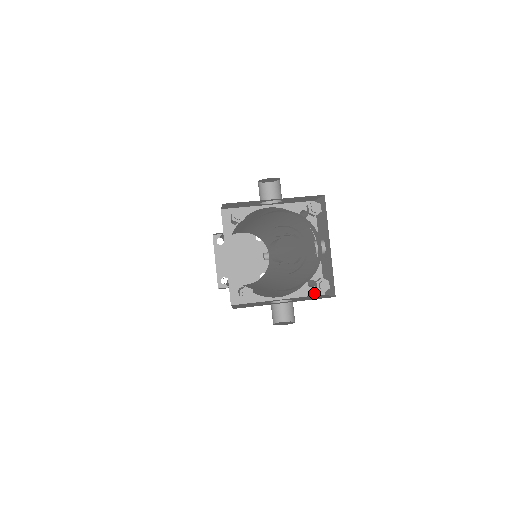
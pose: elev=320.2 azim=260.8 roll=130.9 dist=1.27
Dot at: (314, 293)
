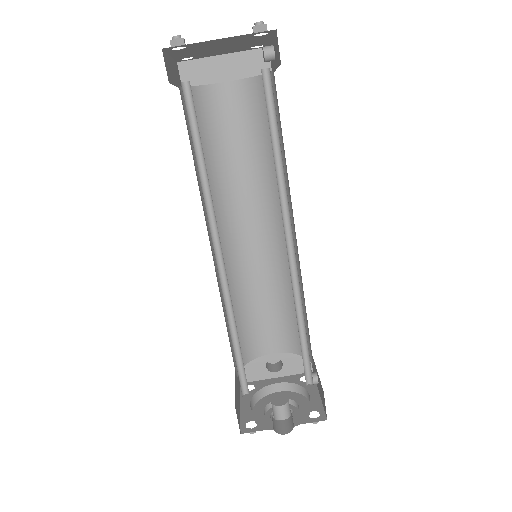
Dot at: occluded
